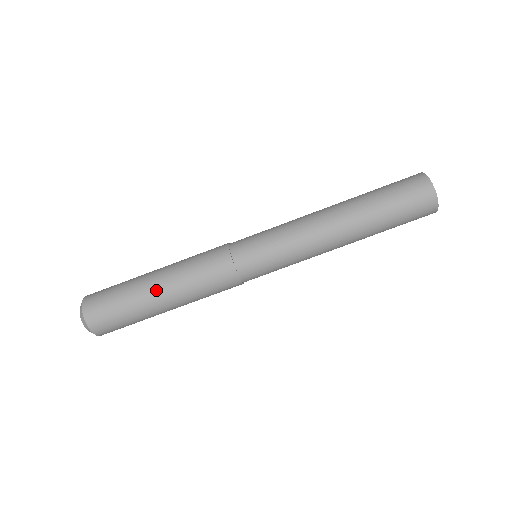
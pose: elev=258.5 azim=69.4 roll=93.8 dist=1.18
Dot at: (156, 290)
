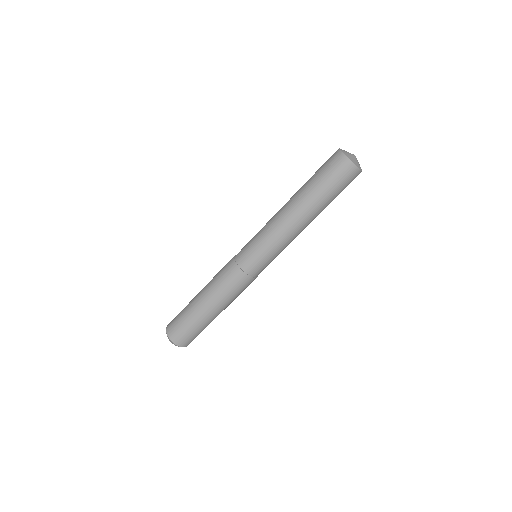
Dot at: (205, 308)
